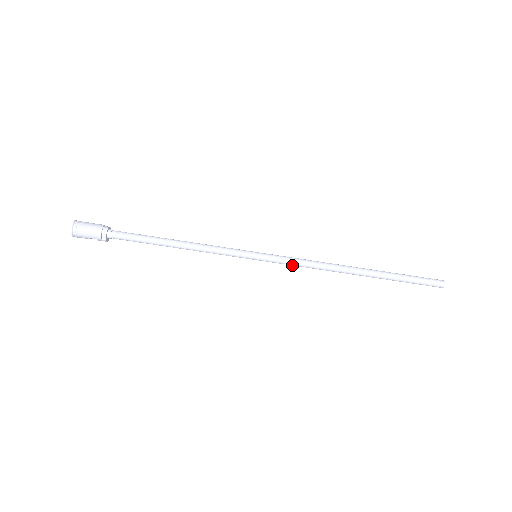
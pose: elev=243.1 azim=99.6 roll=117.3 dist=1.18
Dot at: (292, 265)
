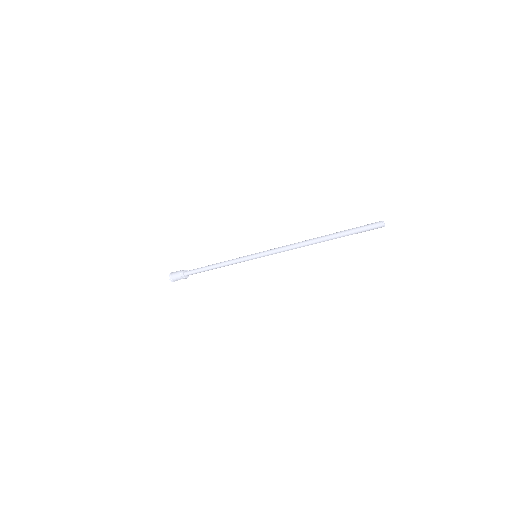
Dot at: occluded
